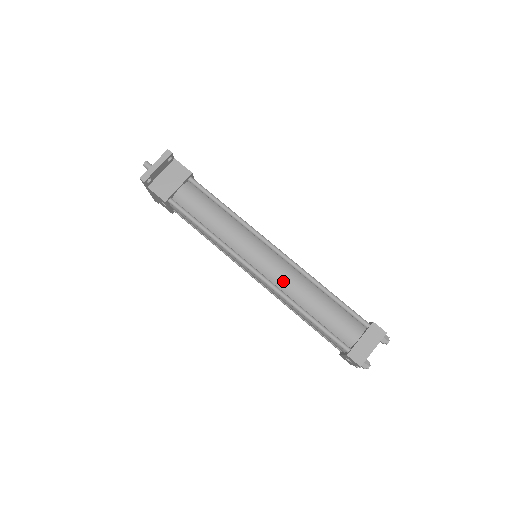
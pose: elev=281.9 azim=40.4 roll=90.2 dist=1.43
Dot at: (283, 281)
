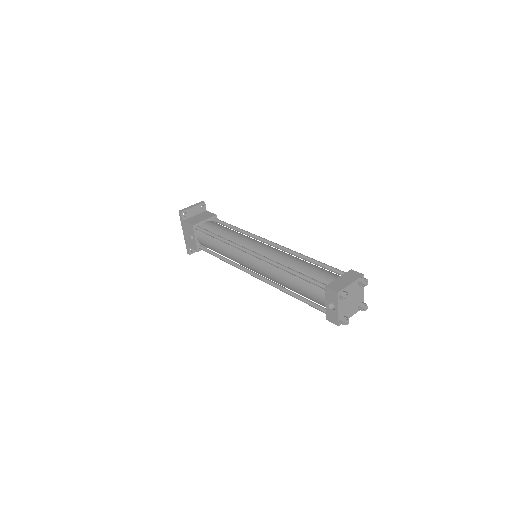
Dot at: (273, 255)
